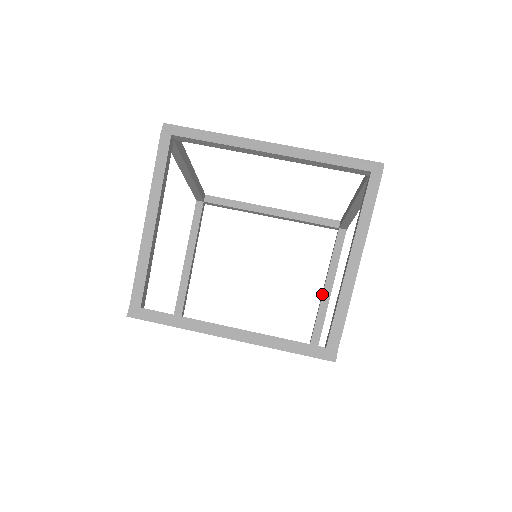
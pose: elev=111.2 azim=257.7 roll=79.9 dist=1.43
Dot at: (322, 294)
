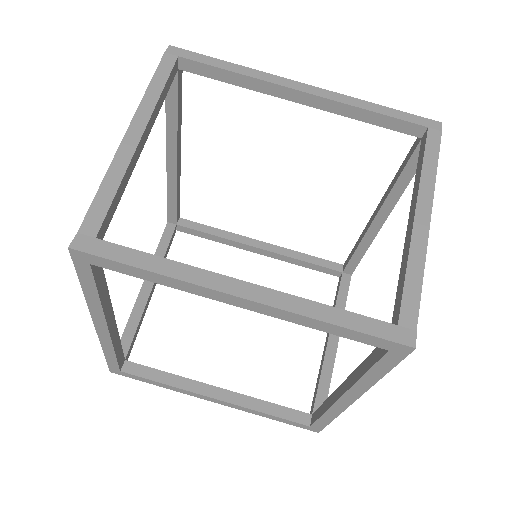
Dot at: (326, 345)
